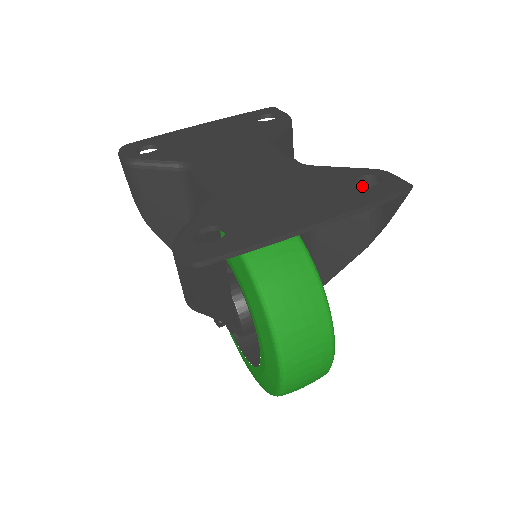
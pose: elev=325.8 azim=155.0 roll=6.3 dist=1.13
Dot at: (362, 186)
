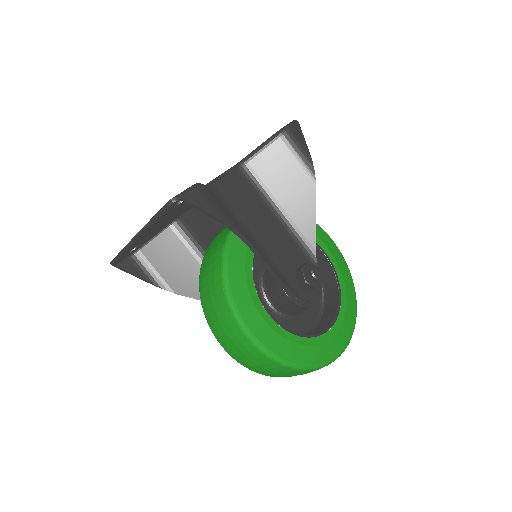
Dot at: occluded
